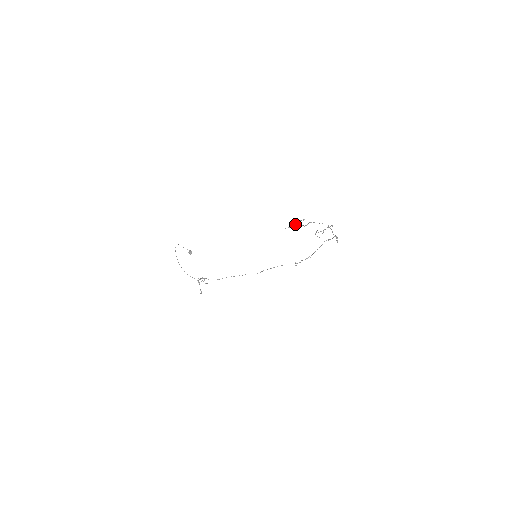
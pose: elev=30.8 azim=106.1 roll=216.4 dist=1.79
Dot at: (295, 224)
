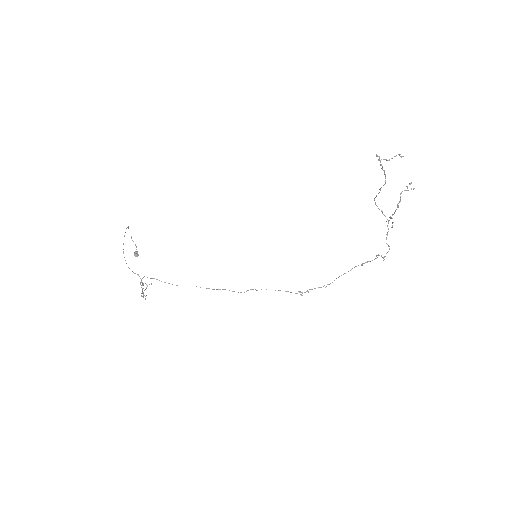
Dot at: occluded
